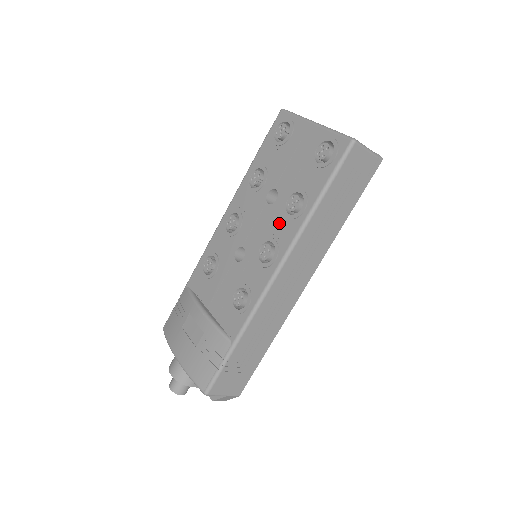
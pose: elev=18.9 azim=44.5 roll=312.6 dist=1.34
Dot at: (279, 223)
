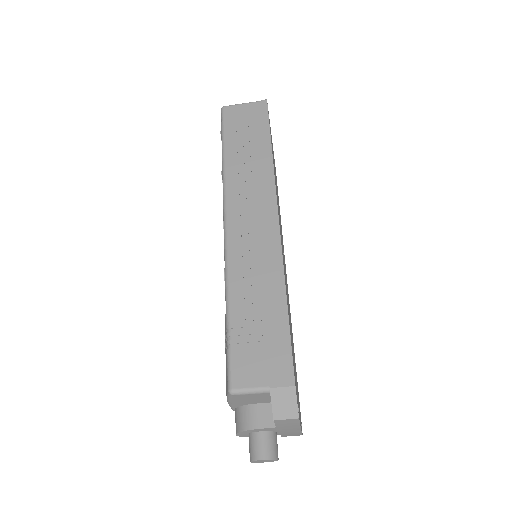
Dot at: occluded
